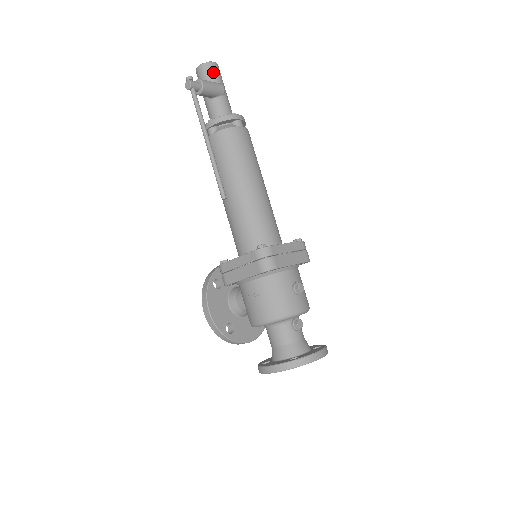
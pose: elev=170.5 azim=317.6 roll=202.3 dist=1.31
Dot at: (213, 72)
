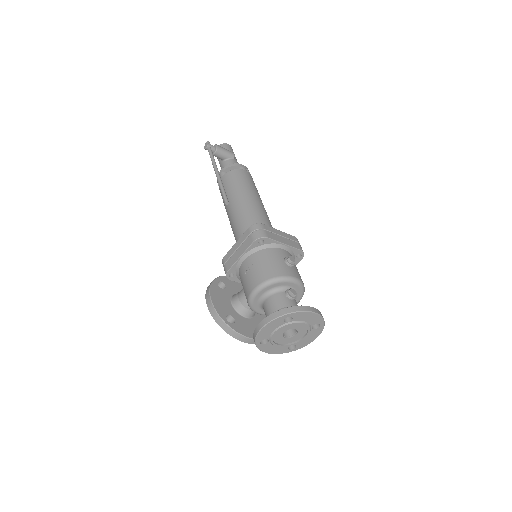
Dot at: (227, 148)
